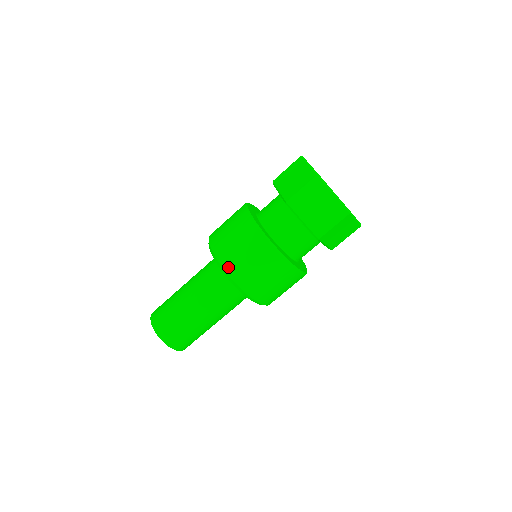
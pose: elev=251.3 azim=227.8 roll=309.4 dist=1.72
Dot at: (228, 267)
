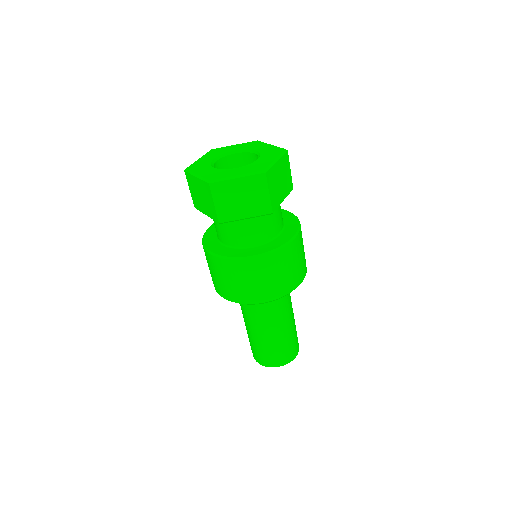
Dot at: (214, 285)
